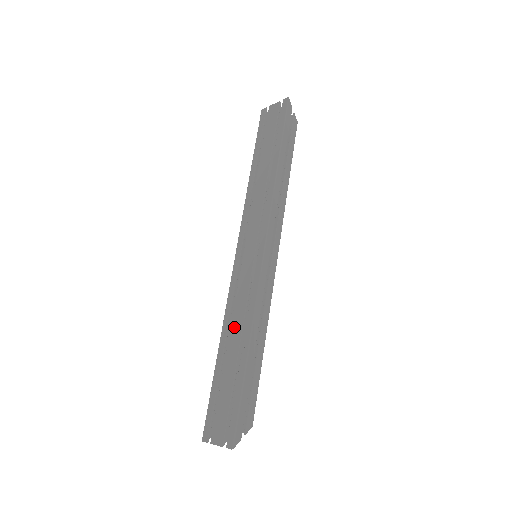
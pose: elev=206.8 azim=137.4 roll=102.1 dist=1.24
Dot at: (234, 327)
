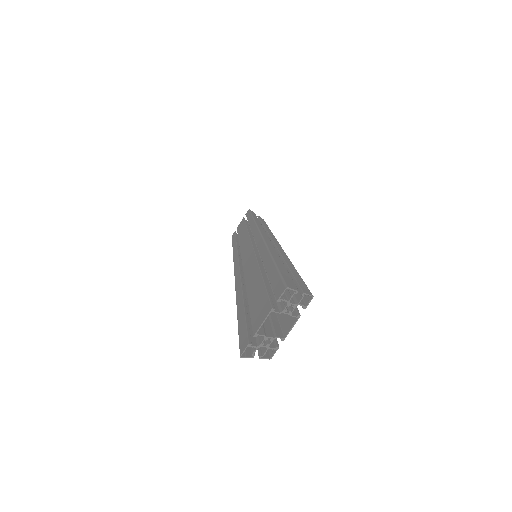
Dot at: (248, 274)
